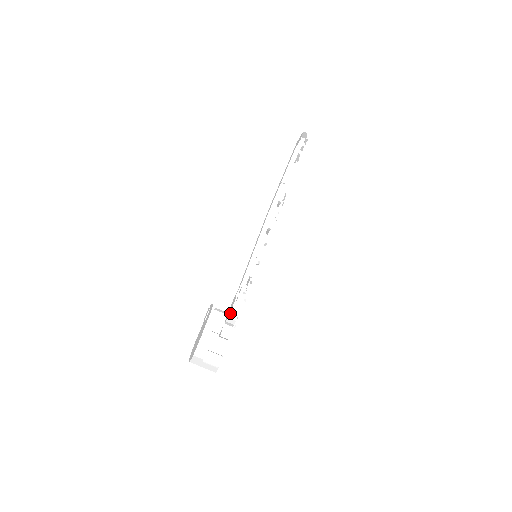
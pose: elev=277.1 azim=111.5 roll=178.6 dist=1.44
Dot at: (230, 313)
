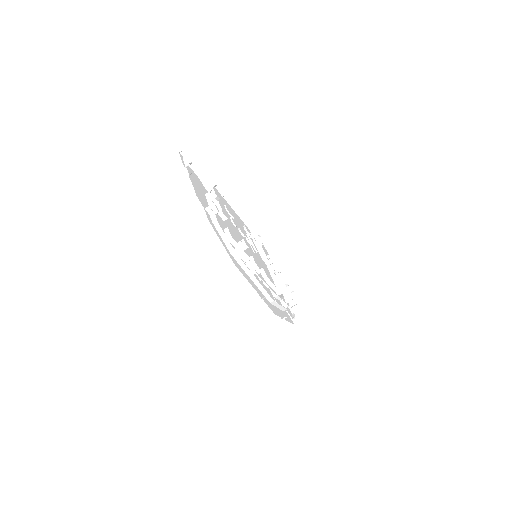
Dot at: occluded
